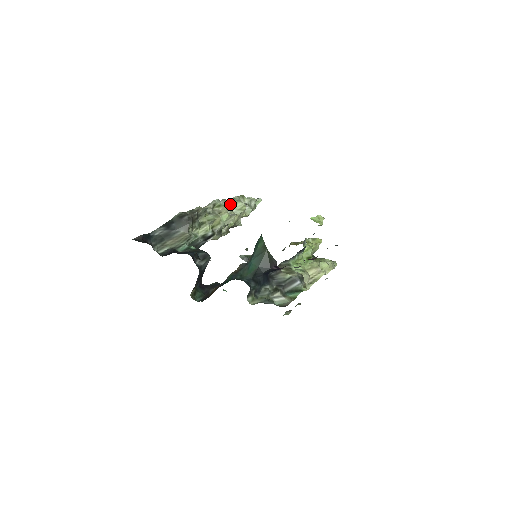
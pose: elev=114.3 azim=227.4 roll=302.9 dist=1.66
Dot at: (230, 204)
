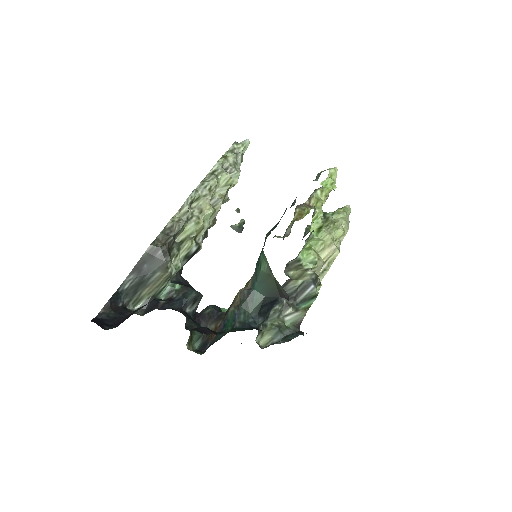
Dot at: (212, 189)
